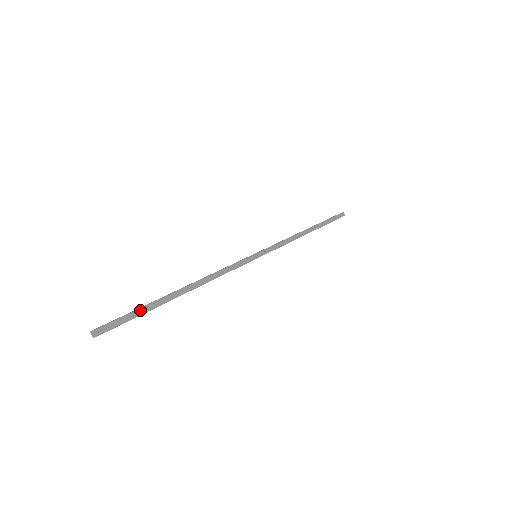
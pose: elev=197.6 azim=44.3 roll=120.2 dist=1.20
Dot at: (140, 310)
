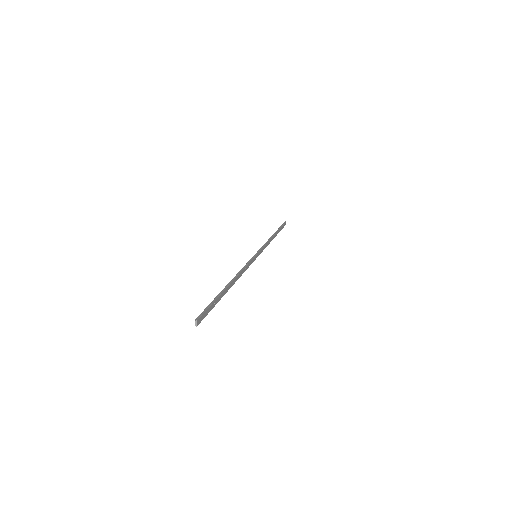
Dot at: (215, 302)
